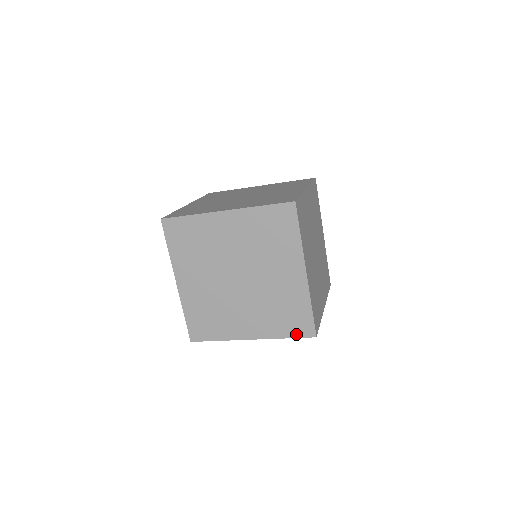
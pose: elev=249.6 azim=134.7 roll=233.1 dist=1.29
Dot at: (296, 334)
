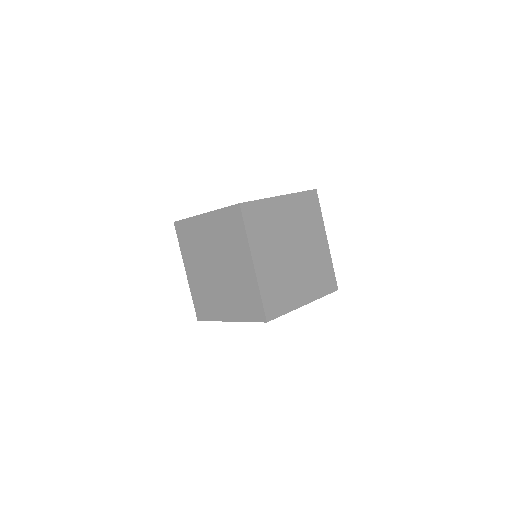
Dot at: (254, 319)
